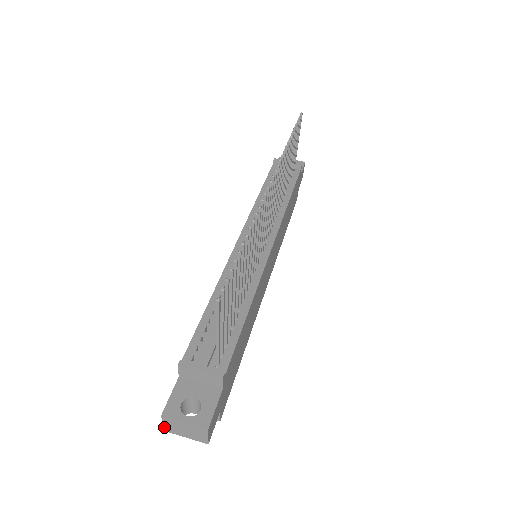
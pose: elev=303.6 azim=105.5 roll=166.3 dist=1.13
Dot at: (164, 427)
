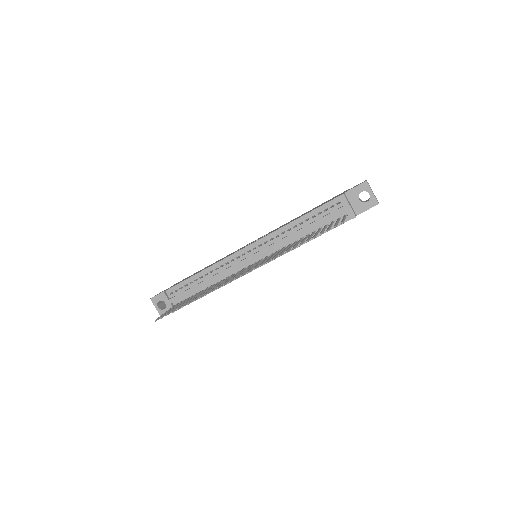
Dot at: occluded
